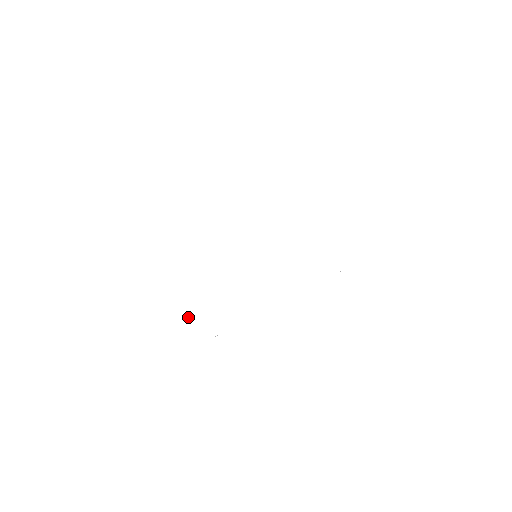
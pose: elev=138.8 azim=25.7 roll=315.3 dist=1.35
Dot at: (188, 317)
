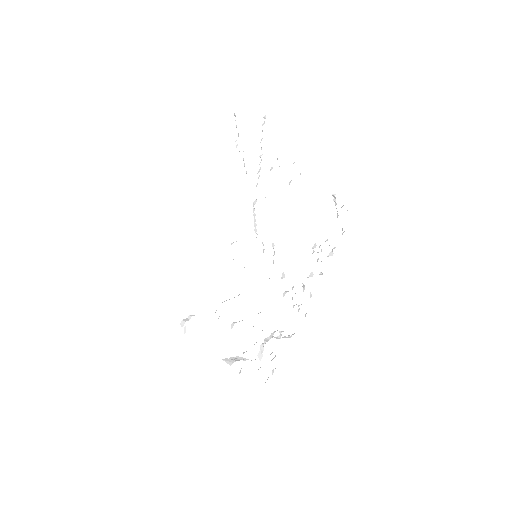
Dot at: (223, 362)
